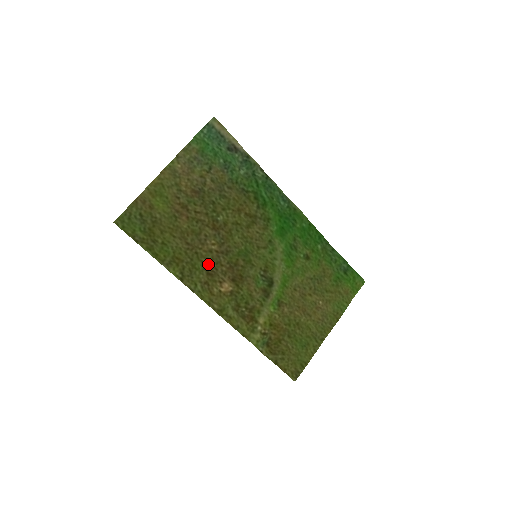
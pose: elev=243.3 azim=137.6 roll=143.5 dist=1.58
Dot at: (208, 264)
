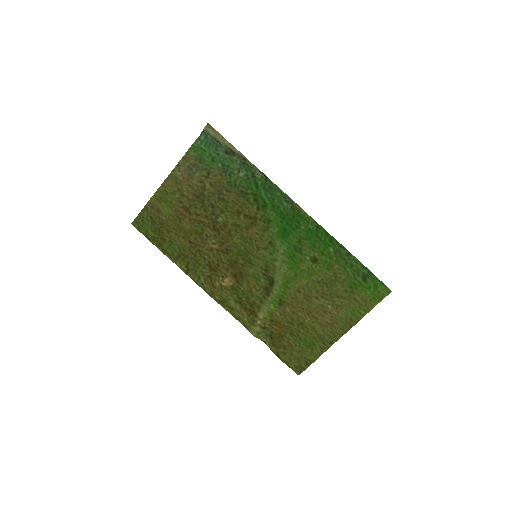
Dot at: (210, 261)
